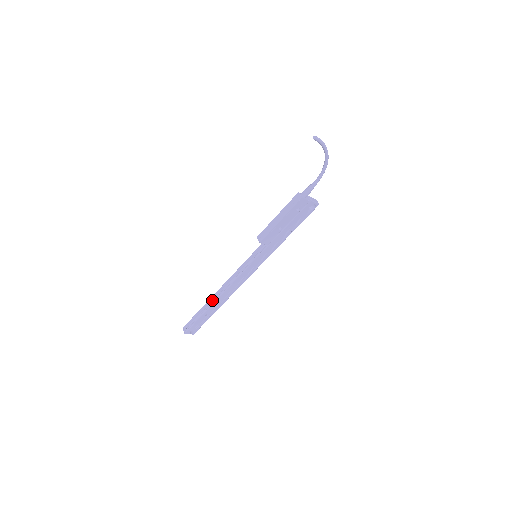
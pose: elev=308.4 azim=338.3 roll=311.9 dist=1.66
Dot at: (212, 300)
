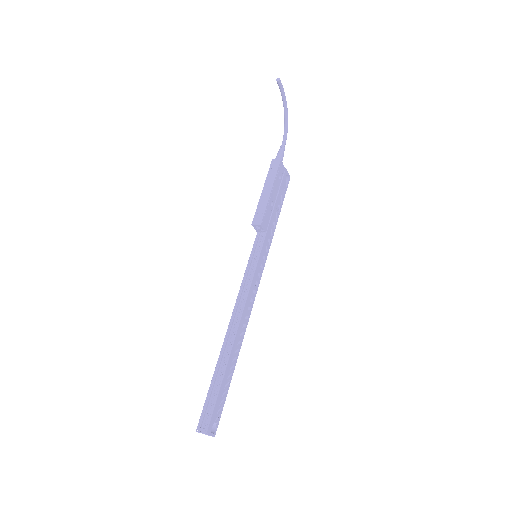
Dot at: (225, 349)
